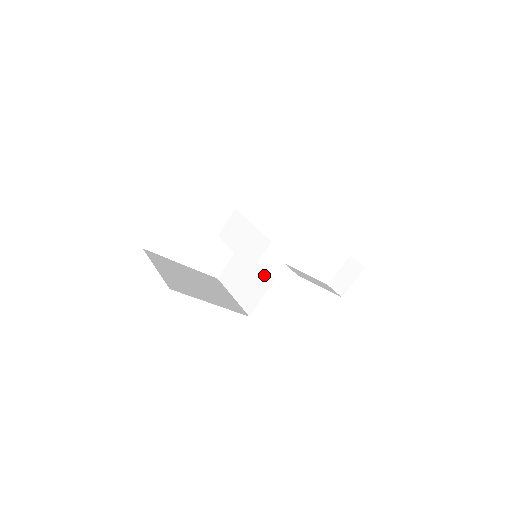
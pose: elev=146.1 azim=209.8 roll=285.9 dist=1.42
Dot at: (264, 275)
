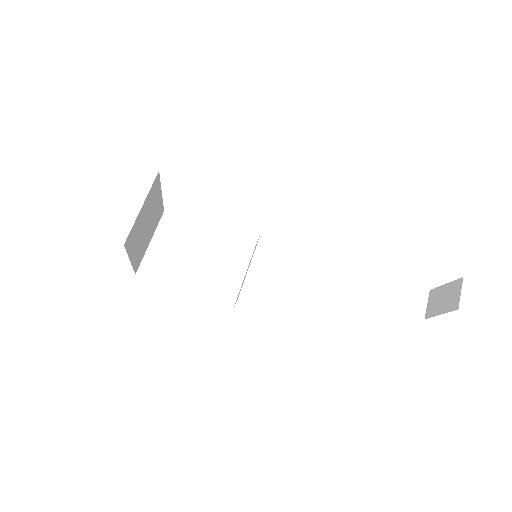
Dot at: (242, 285)
